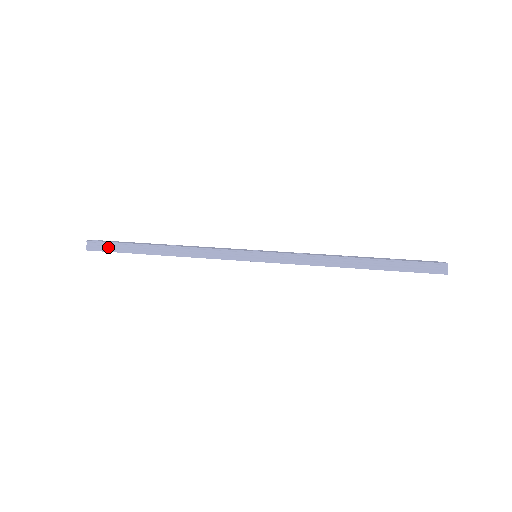
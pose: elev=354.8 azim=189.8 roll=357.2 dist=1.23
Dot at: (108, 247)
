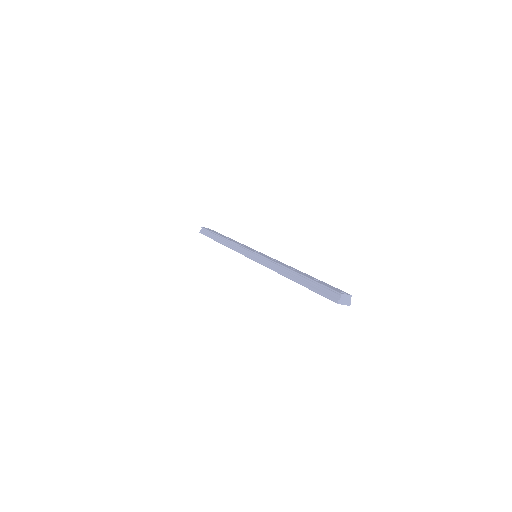
Dot at: (206, 233)
